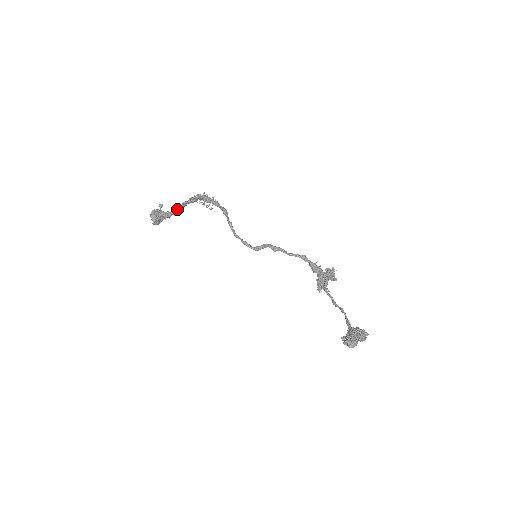
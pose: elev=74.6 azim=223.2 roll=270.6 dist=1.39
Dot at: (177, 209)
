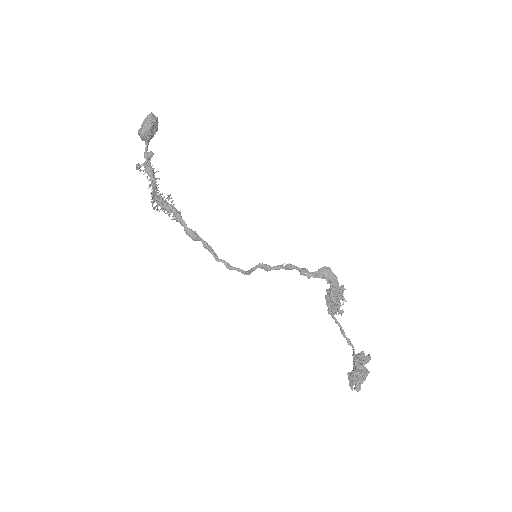
Dot at: occluded
